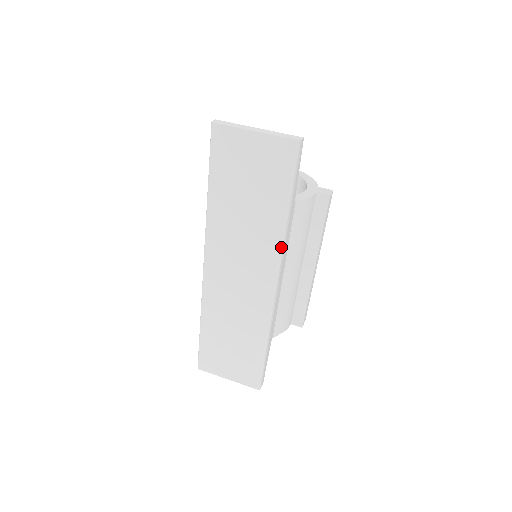
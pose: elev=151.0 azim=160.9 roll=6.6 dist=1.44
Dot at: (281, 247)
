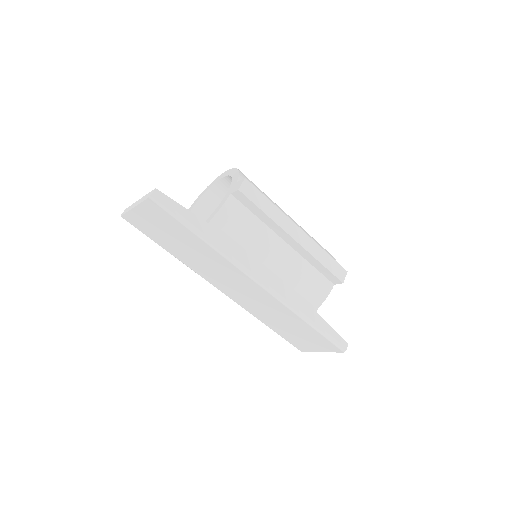
Dot at: (228, 260)
